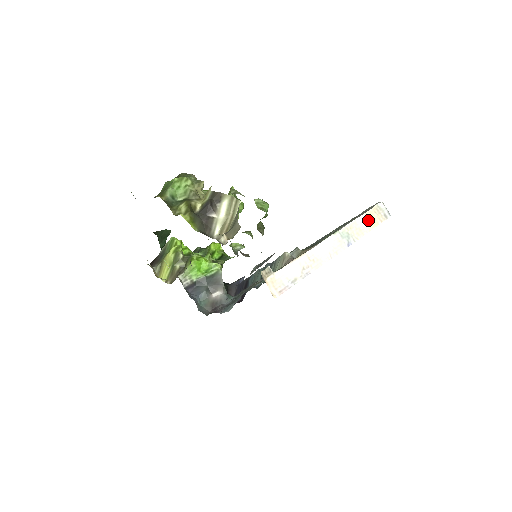
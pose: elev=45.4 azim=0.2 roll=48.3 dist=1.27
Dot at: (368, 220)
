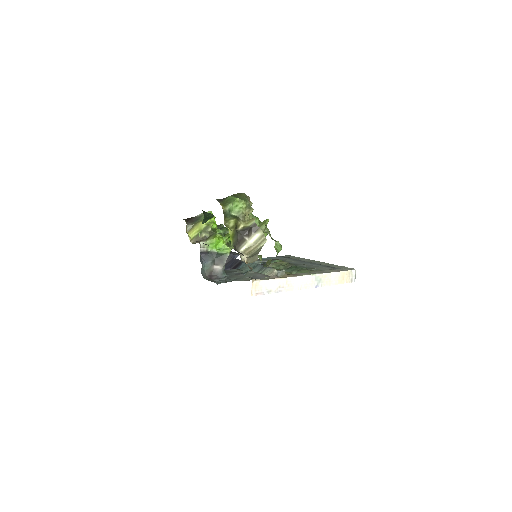
Dot at: (339, 277)
